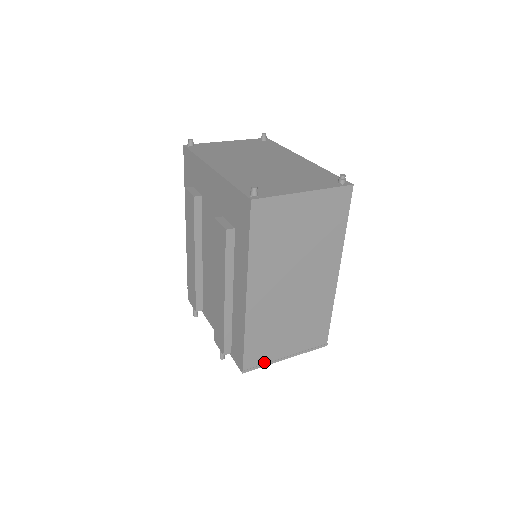
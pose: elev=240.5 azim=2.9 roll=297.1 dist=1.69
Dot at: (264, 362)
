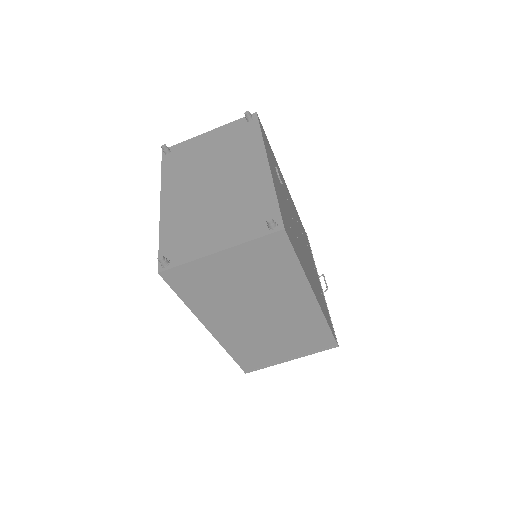
Dot at: (265, 365)
